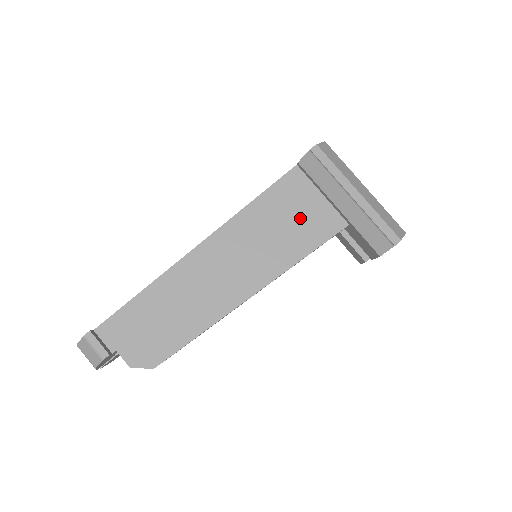
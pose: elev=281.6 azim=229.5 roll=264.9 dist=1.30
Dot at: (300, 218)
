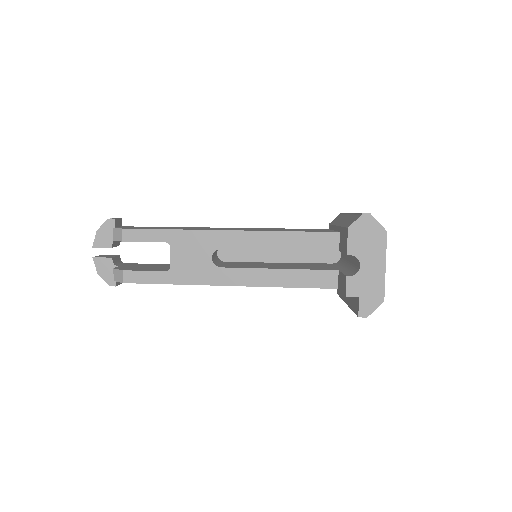
Dot at: occluded
